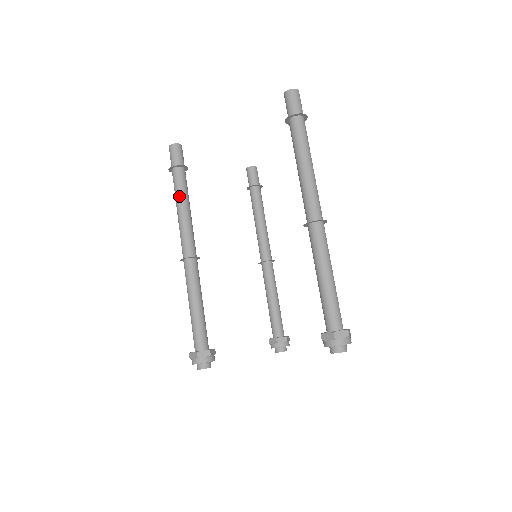
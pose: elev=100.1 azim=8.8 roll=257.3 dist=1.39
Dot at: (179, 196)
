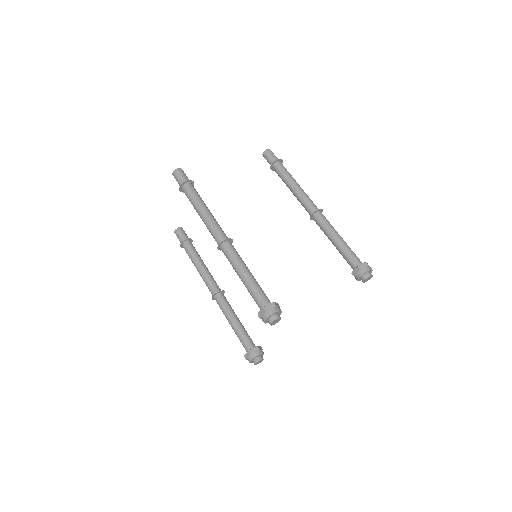
Dot at: (201, 200)
